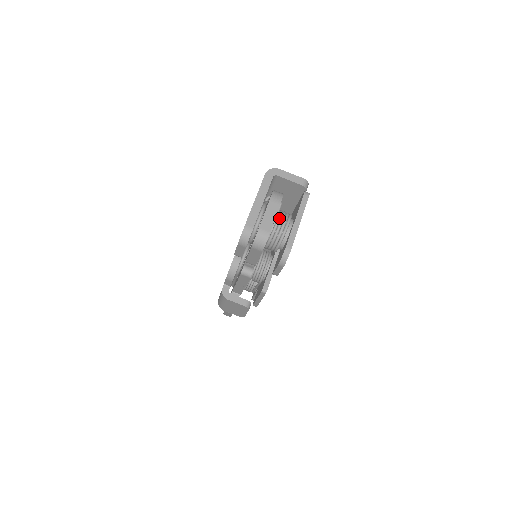
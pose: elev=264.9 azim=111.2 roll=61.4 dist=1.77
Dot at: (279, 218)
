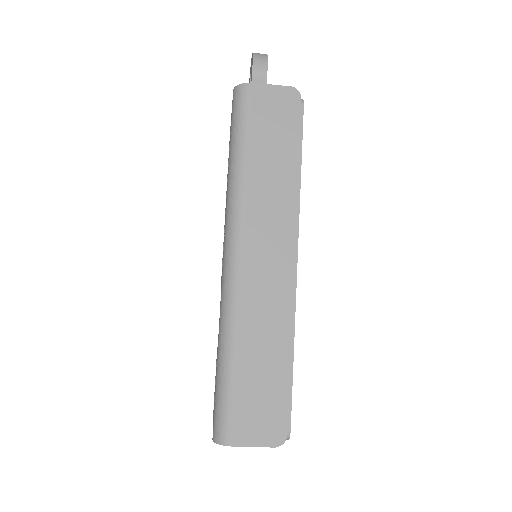
Dot at: occluded
